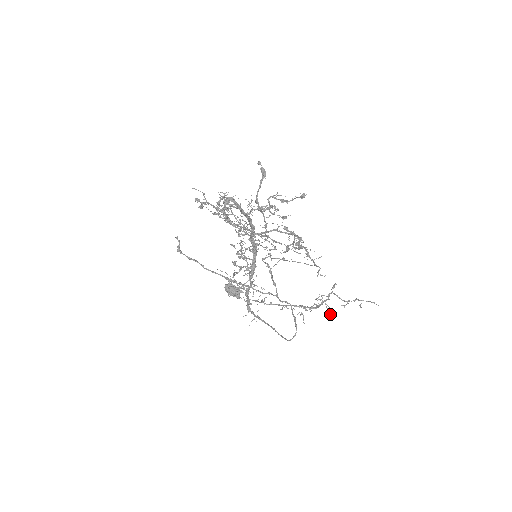
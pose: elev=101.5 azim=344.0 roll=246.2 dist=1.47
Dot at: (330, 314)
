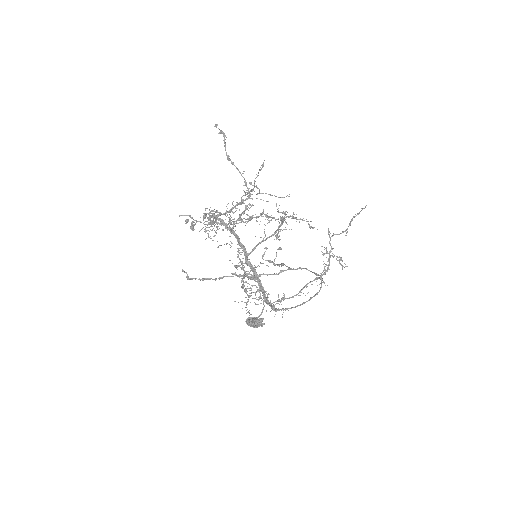
Dot at: occluded
